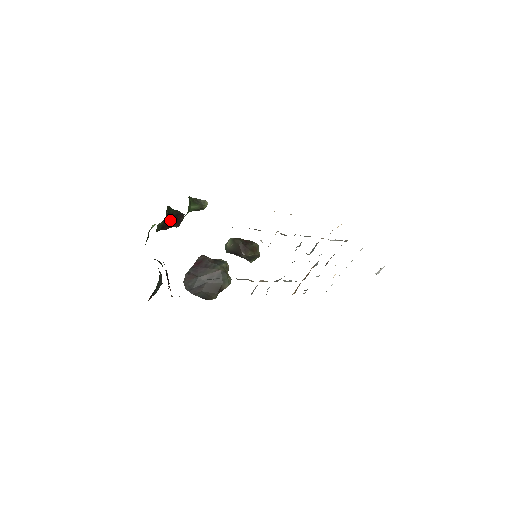
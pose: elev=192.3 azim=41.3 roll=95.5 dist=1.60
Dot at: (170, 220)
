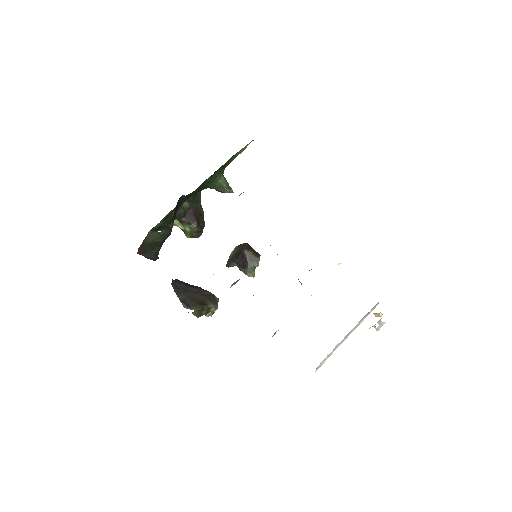
Dot at: (194, 212)
